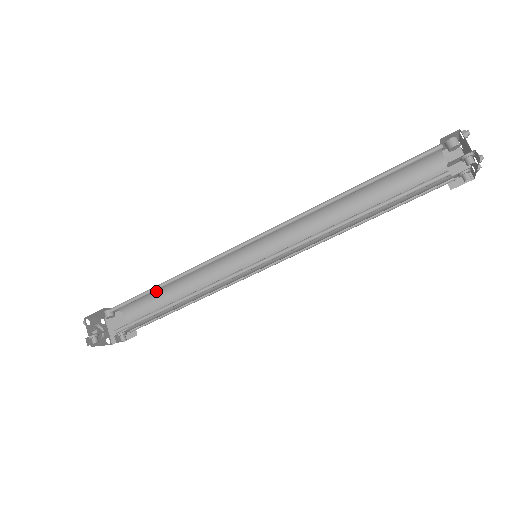
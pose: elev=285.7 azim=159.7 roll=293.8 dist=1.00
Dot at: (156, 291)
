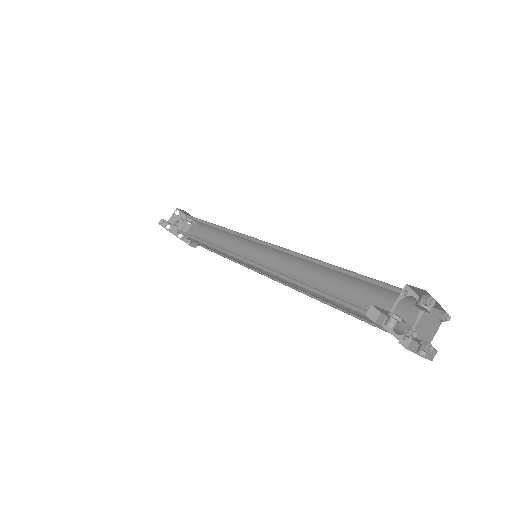
Dot at: (213, 227)
